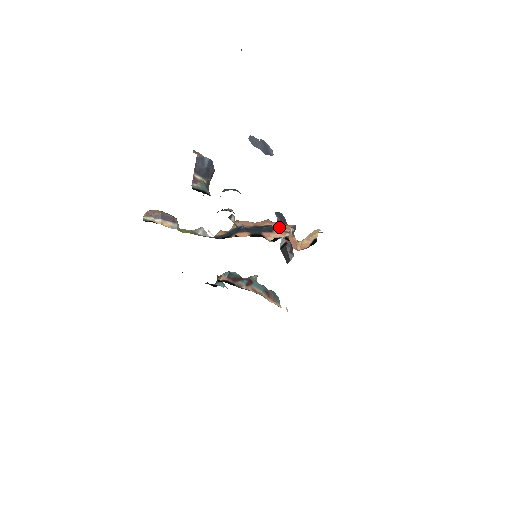
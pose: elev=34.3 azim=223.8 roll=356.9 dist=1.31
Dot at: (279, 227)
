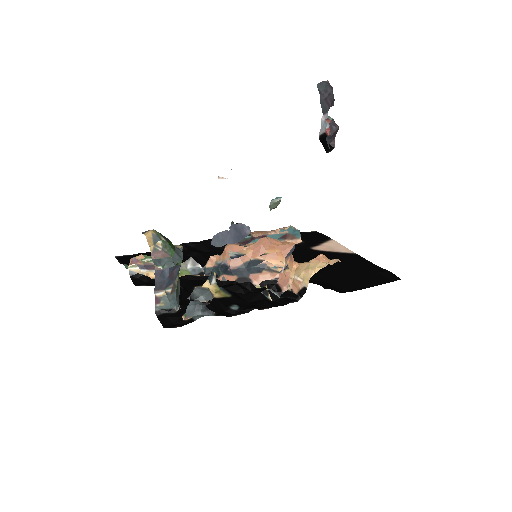
Dot at: (270, 265)
